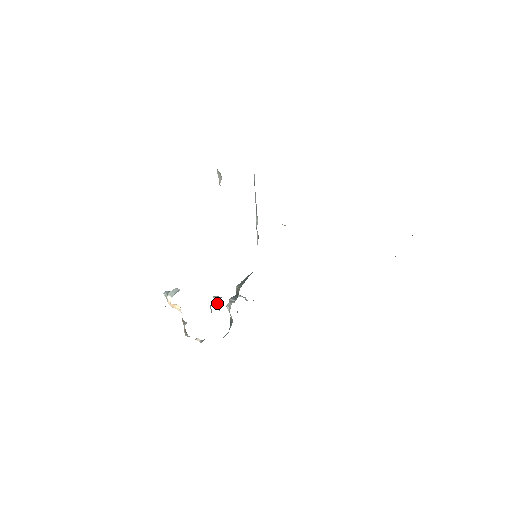
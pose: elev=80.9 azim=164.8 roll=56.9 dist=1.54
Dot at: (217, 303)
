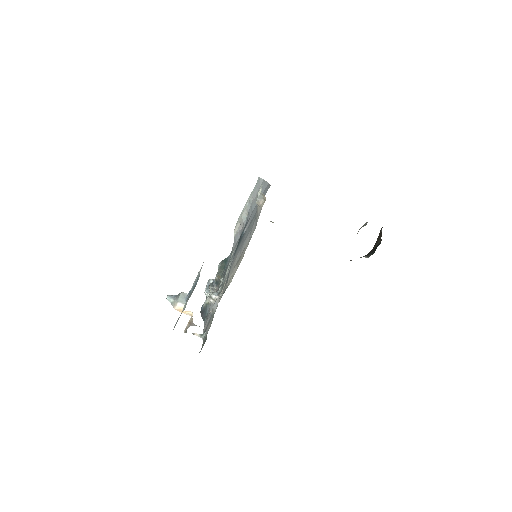
Dot at: (213, 298)
